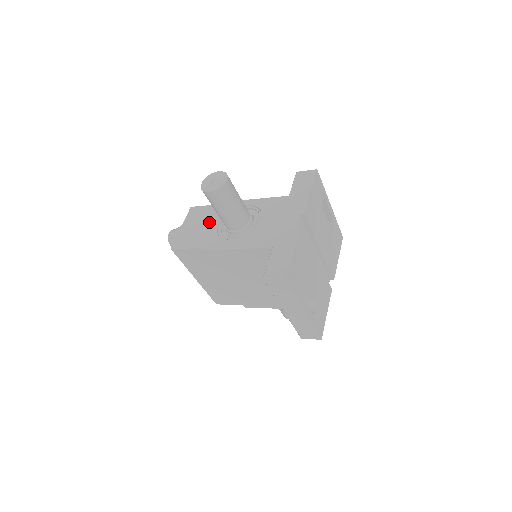
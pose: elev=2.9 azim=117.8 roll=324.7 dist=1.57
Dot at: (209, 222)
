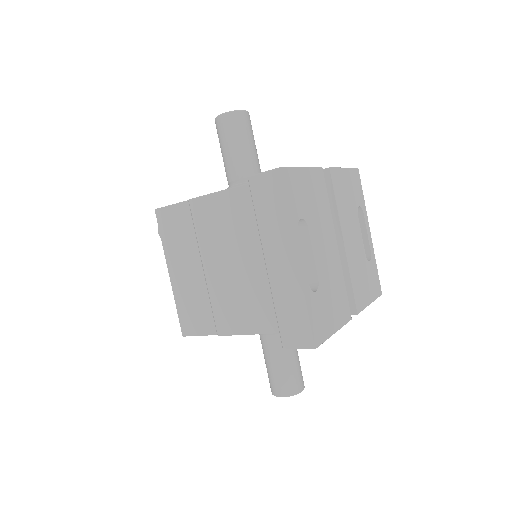
Dot at: occluded
